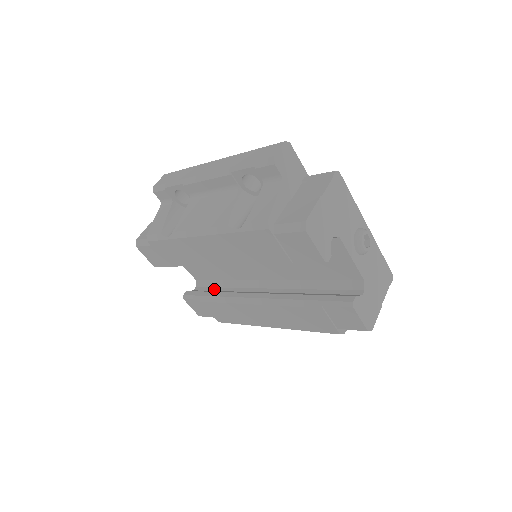
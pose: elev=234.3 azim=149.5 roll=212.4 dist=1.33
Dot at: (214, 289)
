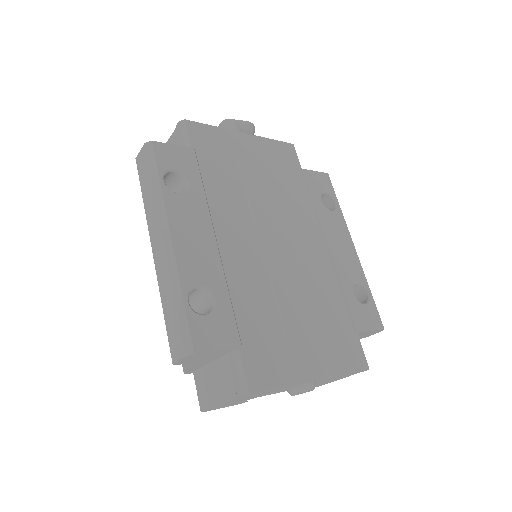
Dot at: occluded
